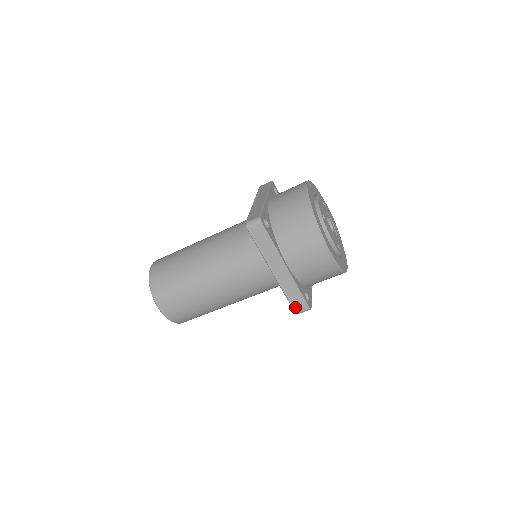
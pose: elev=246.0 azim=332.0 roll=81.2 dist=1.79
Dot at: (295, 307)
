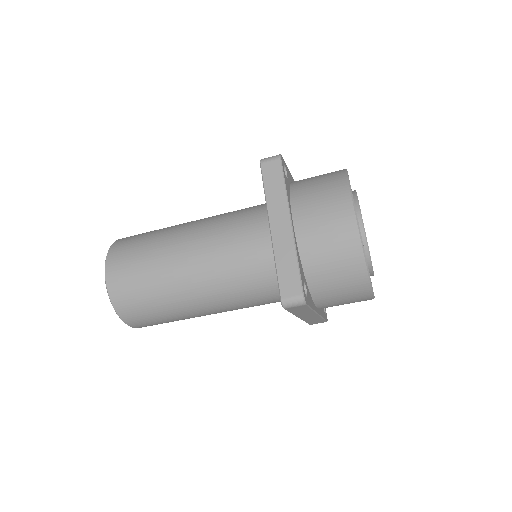
Dot at: occluded
